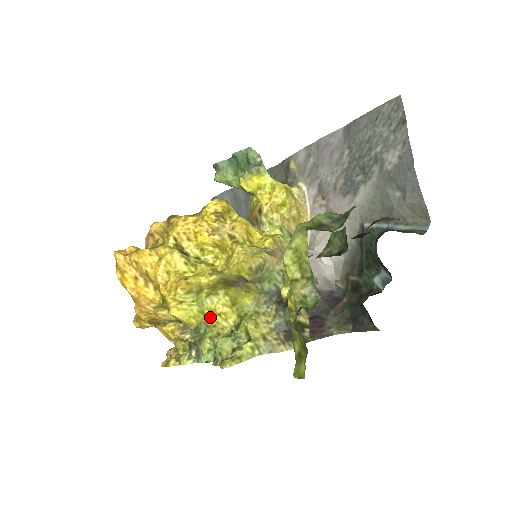
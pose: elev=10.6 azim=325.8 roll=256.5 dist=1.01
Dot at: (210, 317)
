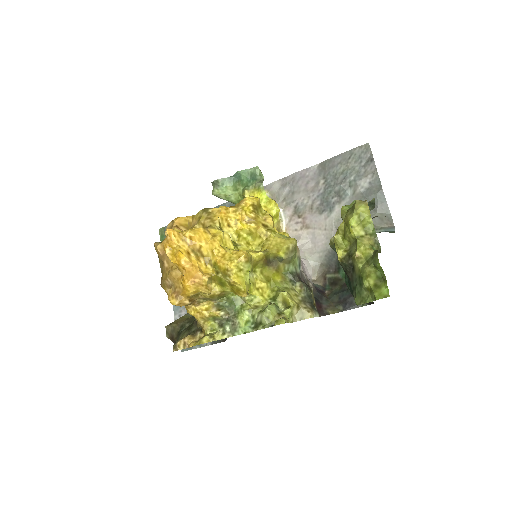
Dot at: (251, 290)
